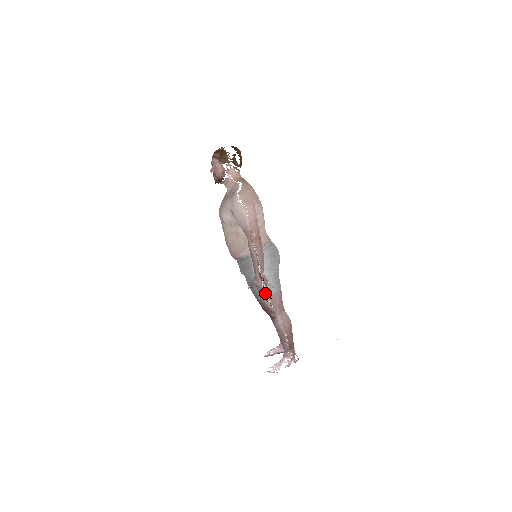
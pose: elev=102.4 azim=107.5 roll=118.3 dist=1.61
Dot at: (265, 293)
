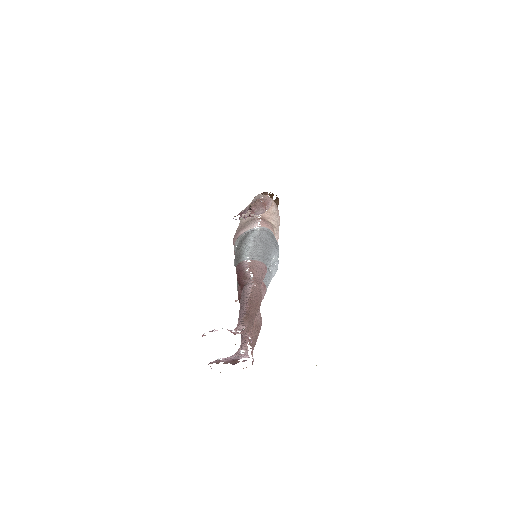
Dot at: (247, 255)
